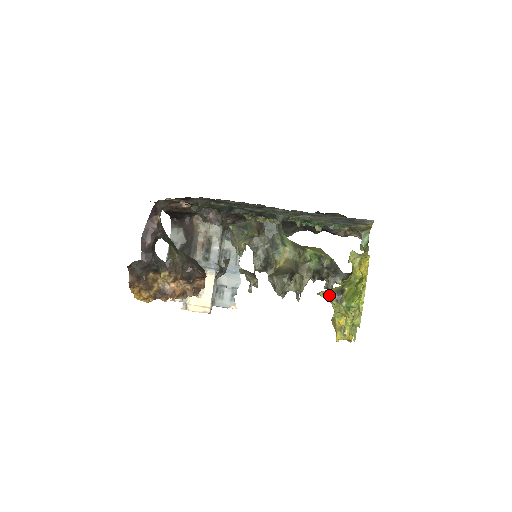
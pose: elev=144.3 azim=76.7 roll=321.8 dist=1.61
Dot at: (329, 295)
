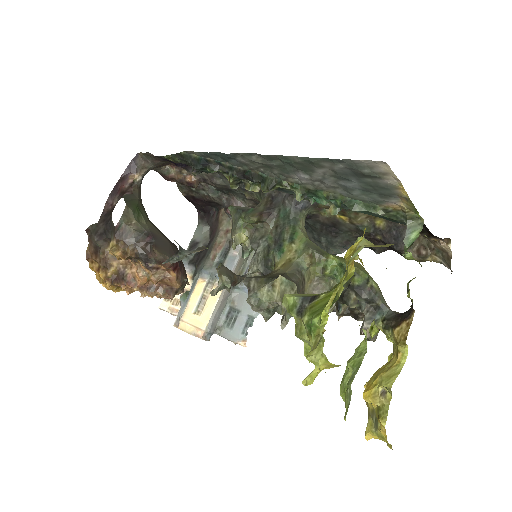
Dot at: (290, 301)
